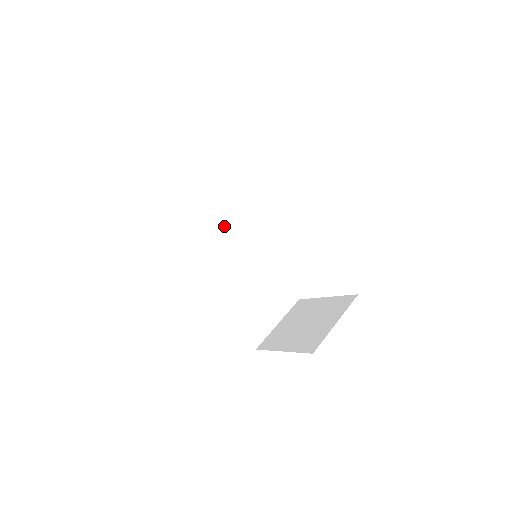
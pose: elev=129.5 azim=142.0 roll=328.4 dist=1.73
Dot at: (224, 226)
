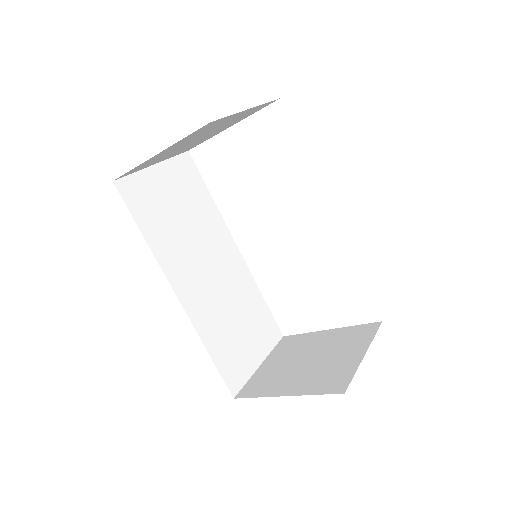
Dot at: (203, 221)
